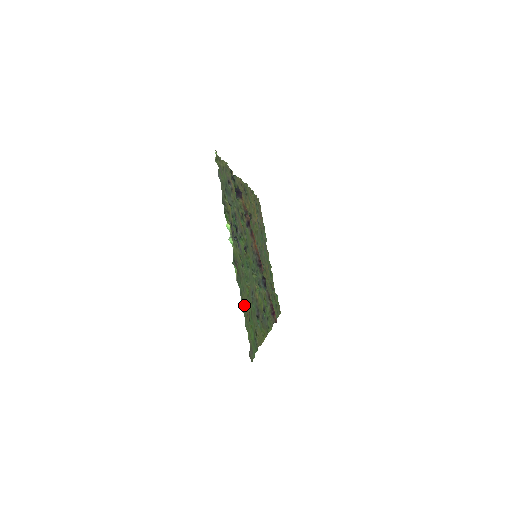
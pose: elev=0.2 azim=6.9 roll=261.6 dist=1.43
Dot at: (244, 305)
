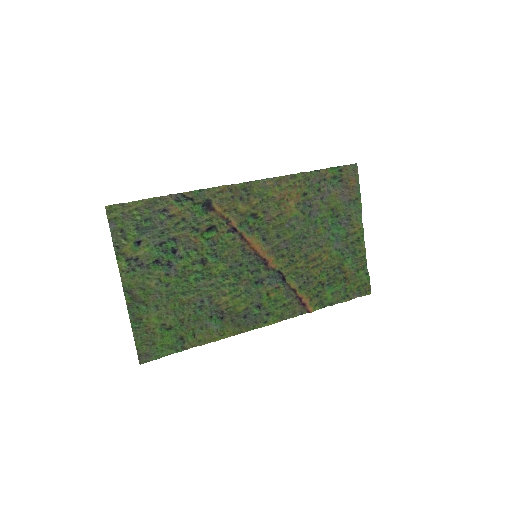
Dot at: (142, 323)
